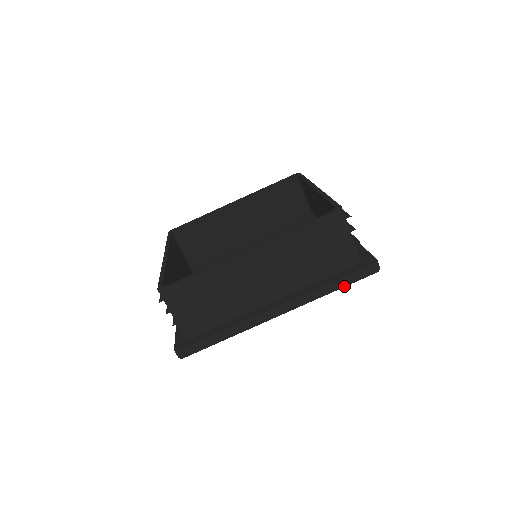
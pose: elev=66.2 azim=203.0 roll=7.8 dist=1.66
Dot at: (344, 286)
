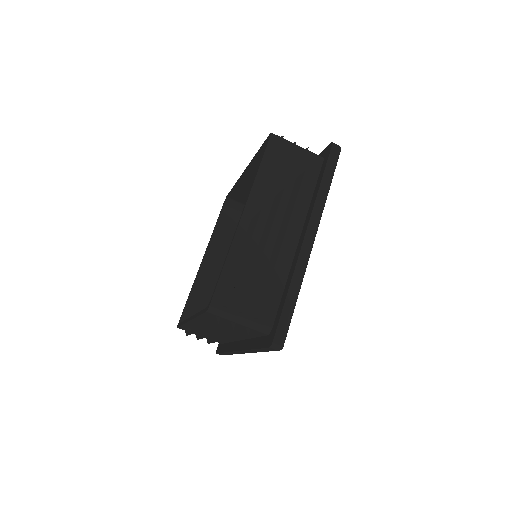
Dot at: (331, 178)
